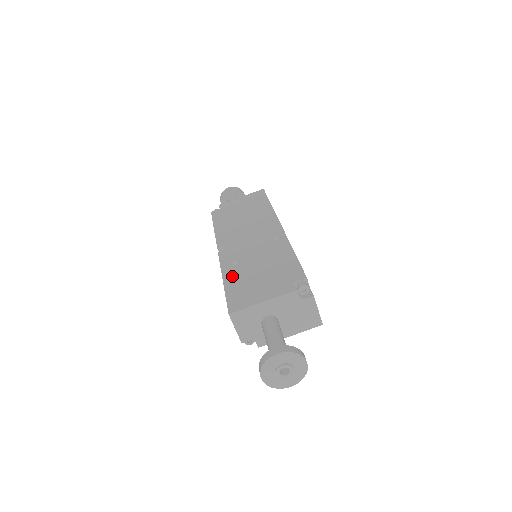
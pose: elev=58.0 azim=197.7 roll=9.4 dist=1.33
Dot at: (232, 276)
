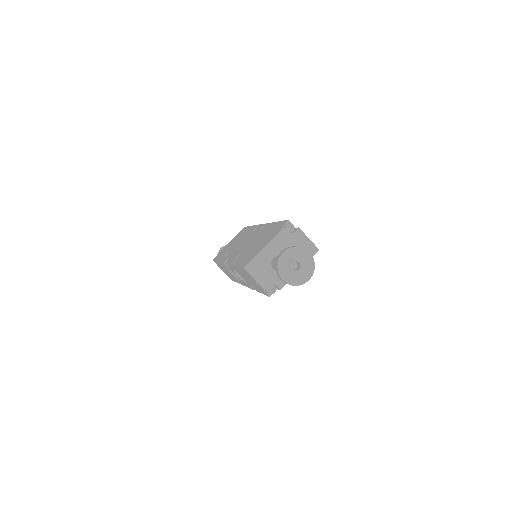
Dot at: (239, 259)
